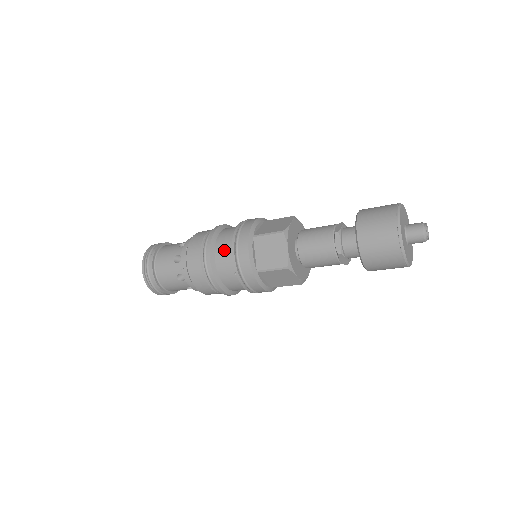
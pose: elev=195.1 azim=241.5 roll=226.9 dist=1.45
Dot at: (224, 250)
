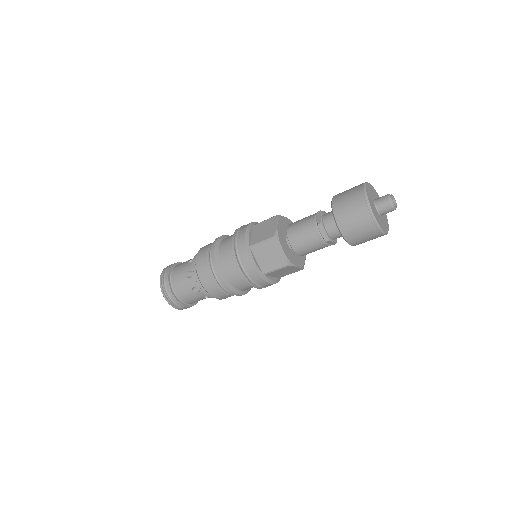
Dot at: (228, 239)
